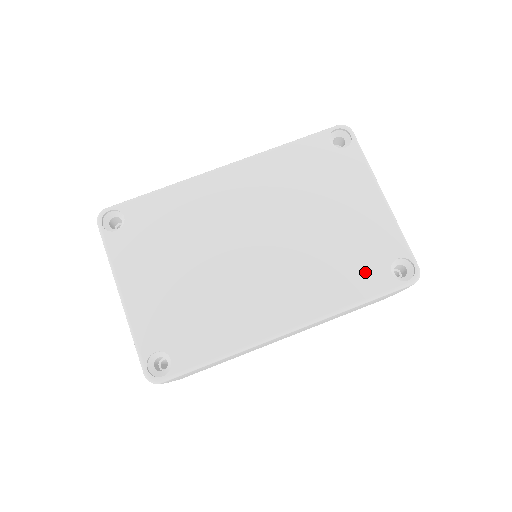
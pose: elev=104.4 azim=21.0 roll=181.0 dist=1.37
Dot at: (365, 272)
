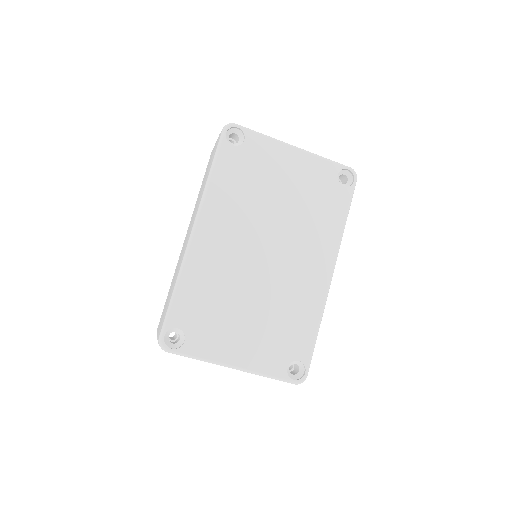
Dot at: (332, 201)
